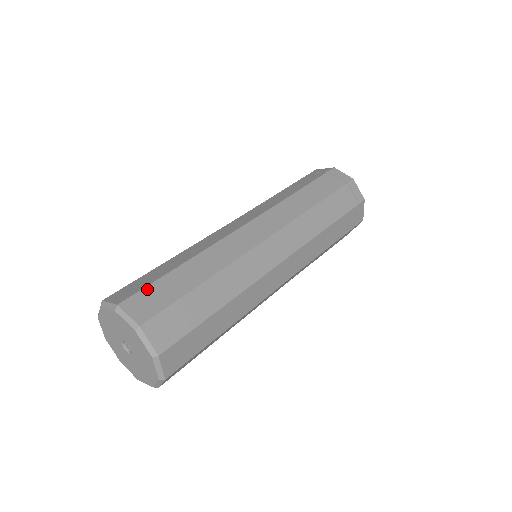
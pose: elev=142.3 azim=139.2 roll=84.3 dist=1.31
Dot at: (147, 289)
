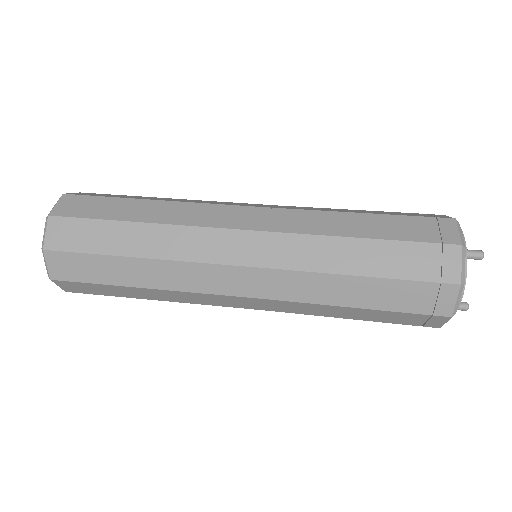
Dot at: (93, 198)
